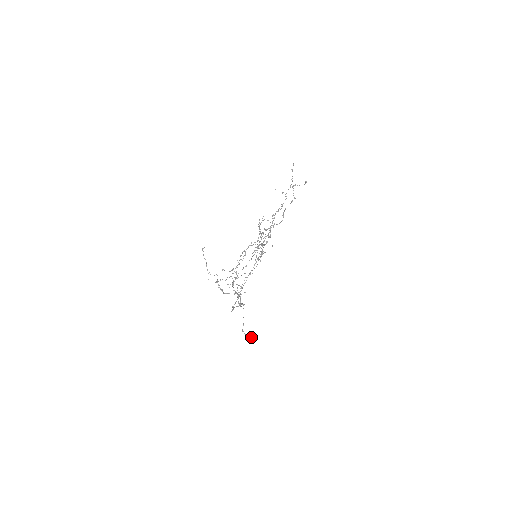
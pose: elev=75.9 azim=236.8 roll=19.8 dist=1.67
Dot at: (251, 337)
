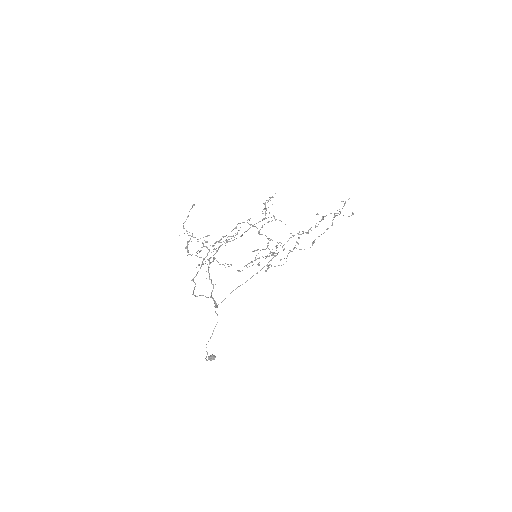
Dot at: (211, 356)
